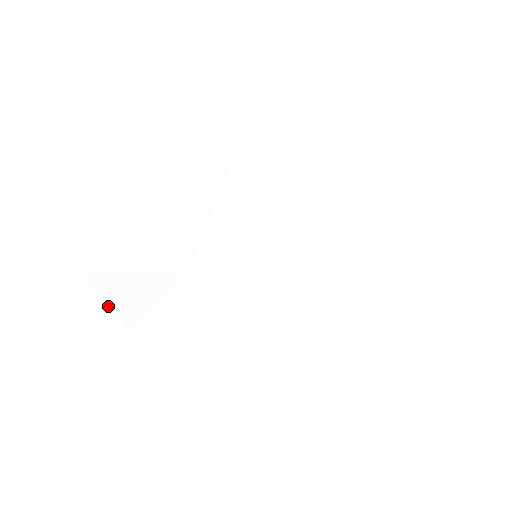
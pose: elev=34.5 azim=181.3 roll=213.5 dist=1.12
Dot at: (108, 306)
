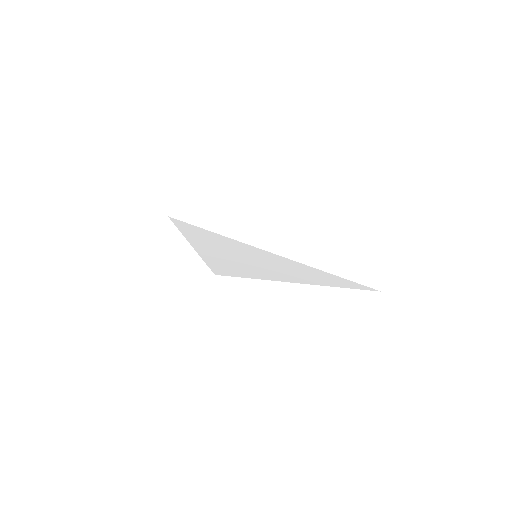
Dot at: occluded
